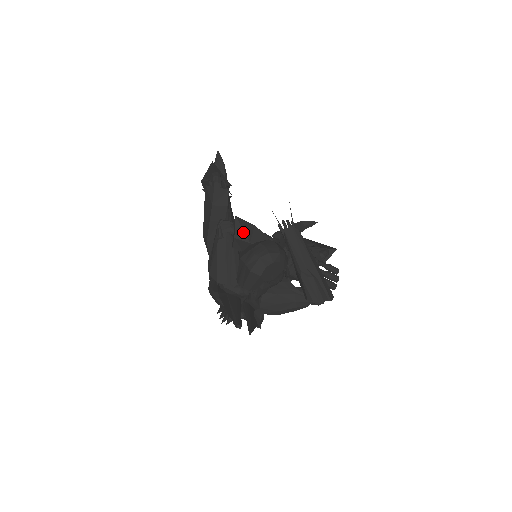
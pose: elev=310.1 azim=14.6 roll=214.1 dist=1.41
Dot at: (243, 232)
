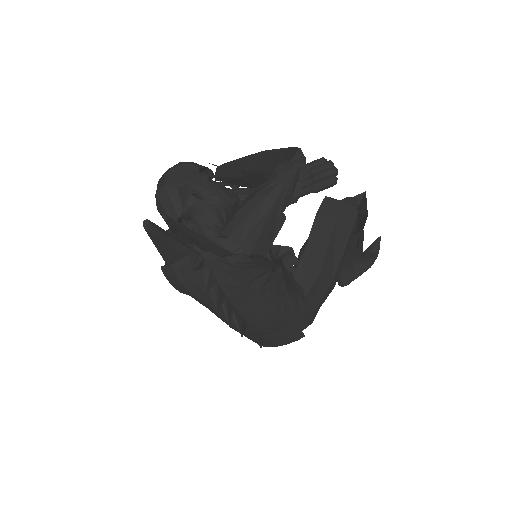
Dot at: occluded
